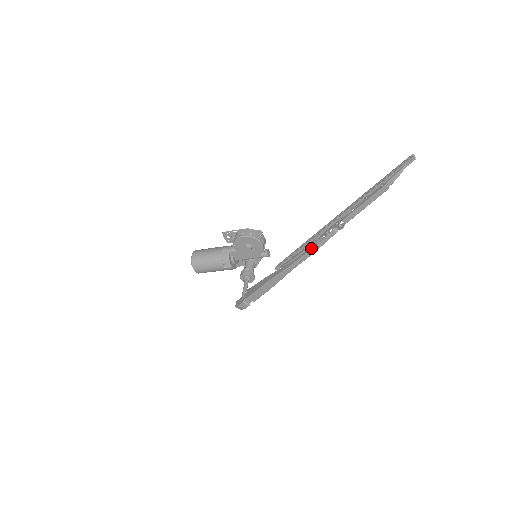
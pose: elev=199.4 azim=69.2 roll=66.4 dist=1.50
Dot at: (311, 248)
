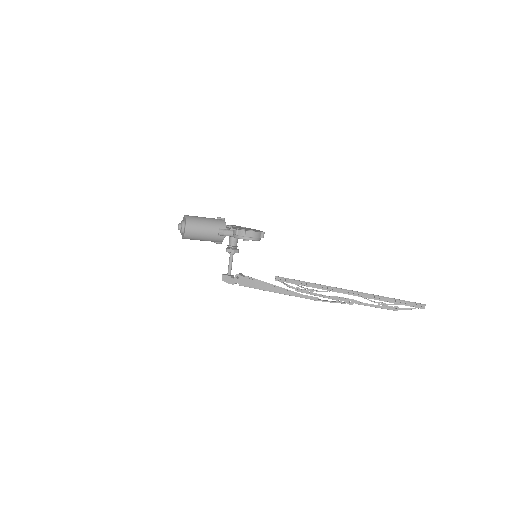
Dot at: (321, 300)
